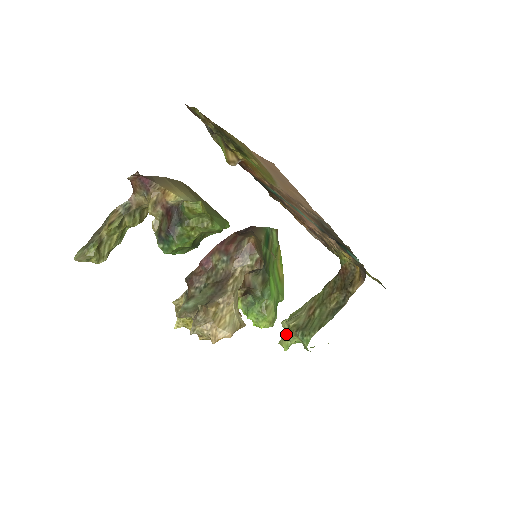
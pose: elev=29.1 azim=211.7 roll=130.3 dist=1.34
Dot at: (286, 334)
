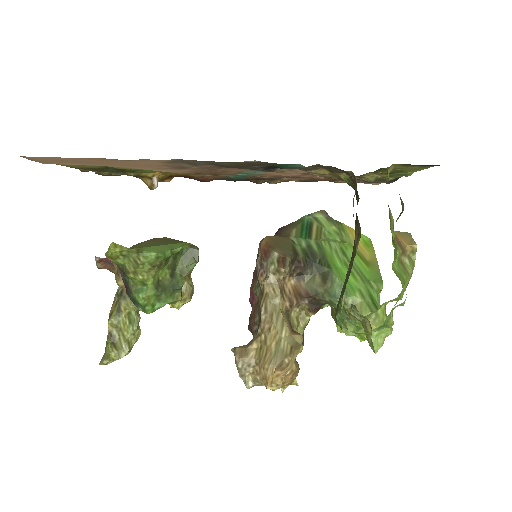
Dot at: occluded
